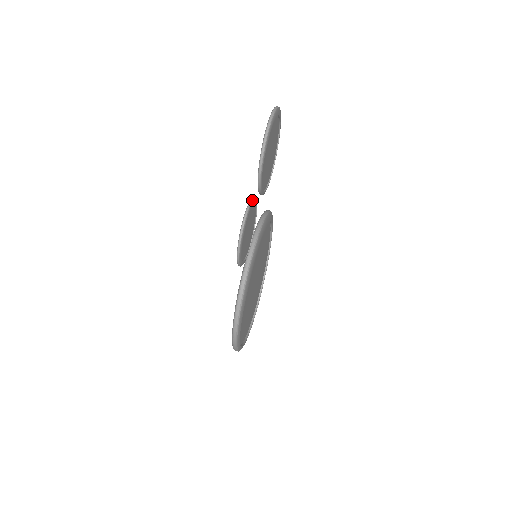
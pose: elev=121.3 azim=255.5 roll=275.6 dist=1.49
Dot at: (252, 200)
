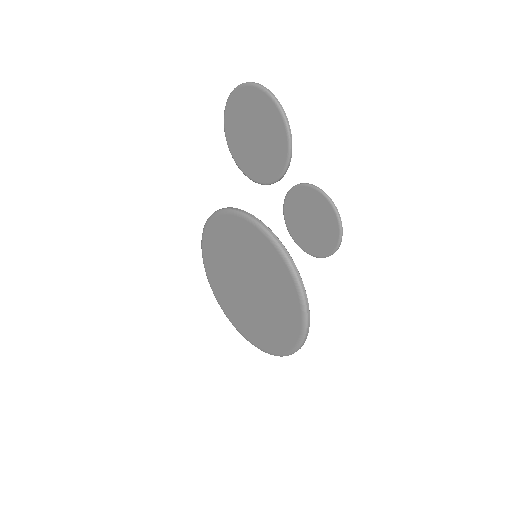
Dot at: (313, 185)
